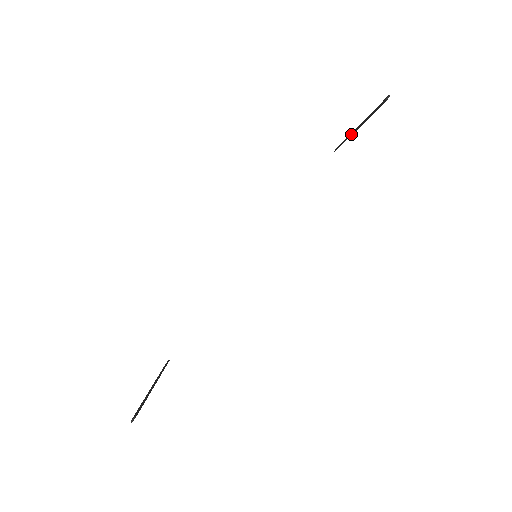
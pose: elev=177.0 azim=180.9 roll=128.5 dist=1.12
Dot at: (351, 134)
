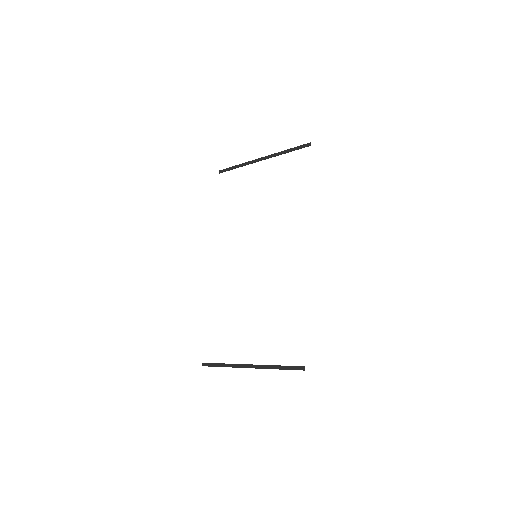
Dot at: occluded
